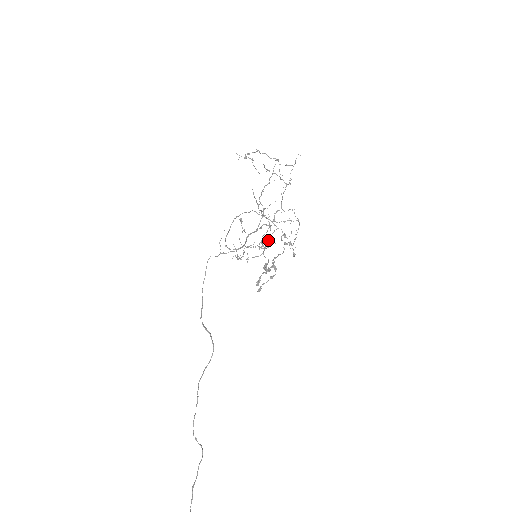
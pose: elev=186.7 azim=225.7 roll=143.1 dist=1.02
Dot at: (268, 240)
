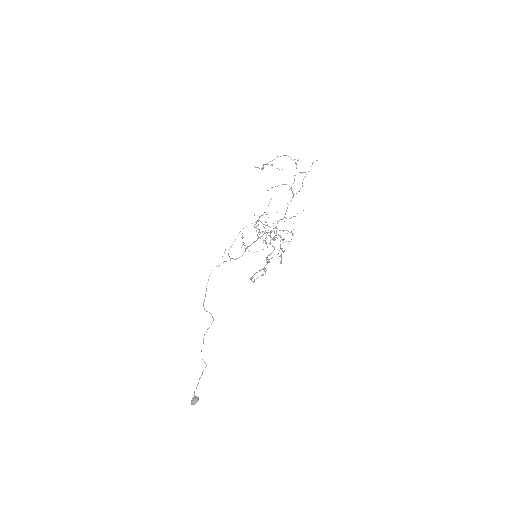
Dot at: (273, 238)
